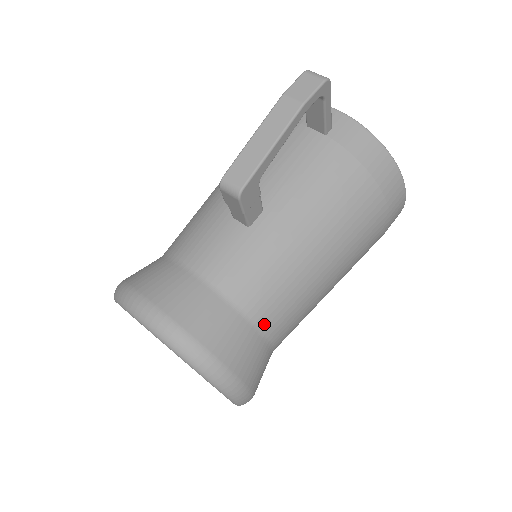
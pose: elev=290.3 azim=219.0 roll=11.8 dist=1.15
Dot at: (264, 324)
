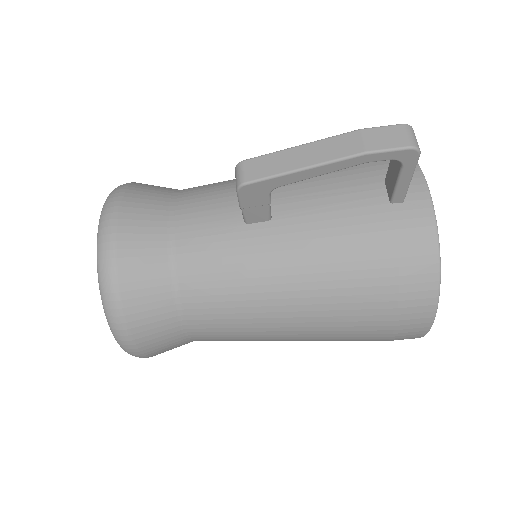
Dot at: (189, 311)
